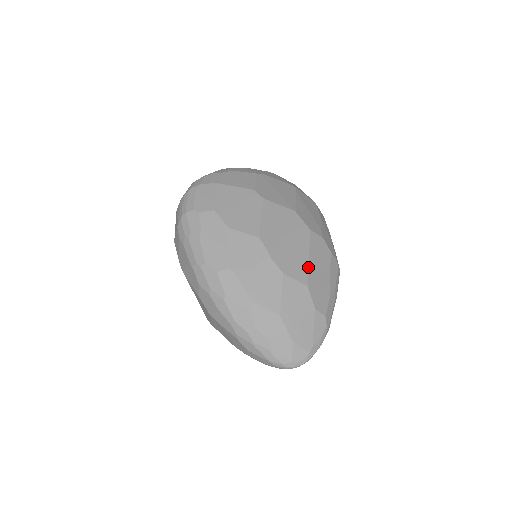
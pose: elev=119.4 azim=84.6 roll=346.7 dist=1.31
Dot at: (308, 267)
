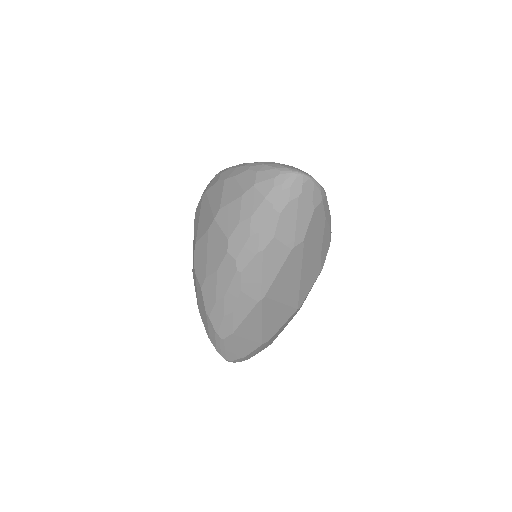
Dot at: occluded
